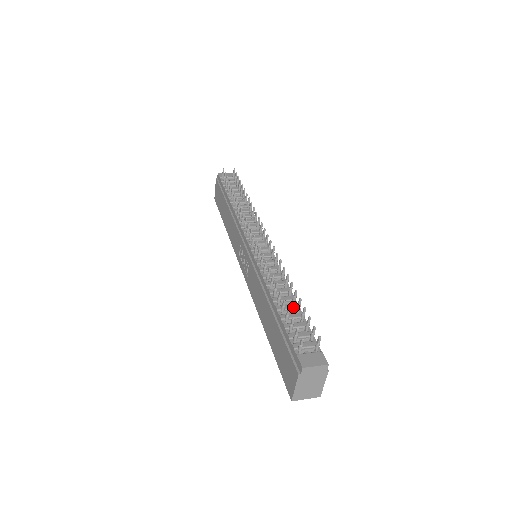
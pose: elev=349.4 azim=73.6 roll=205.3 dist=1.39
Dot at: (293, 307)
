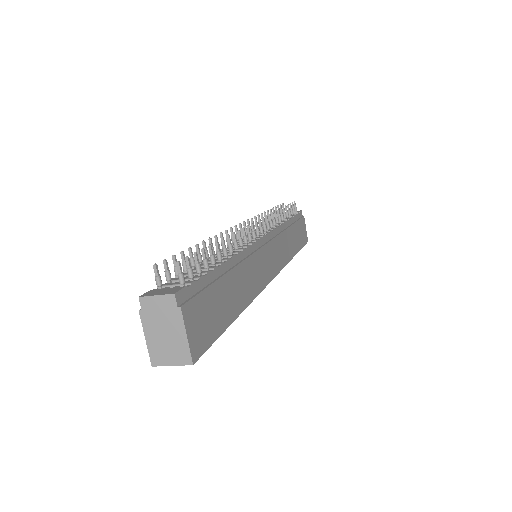
Dot at: (212, 264)
